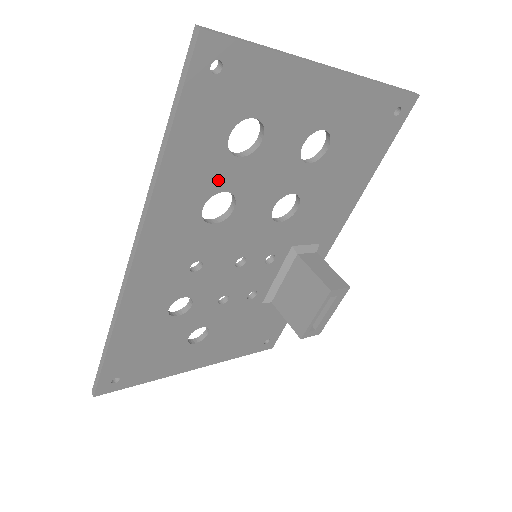
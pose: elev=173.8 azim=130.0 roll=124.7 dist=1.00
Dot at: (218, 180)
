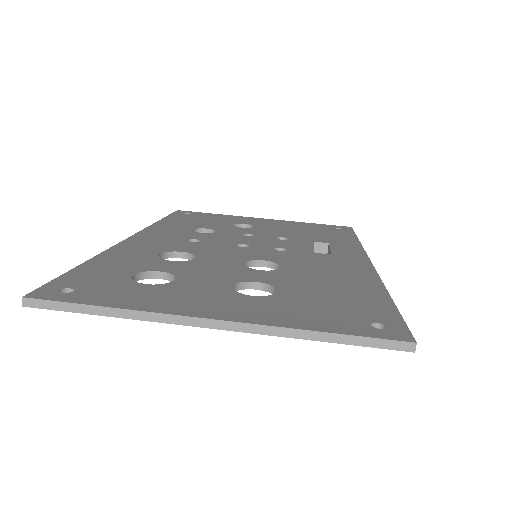
Dot at: occluded
